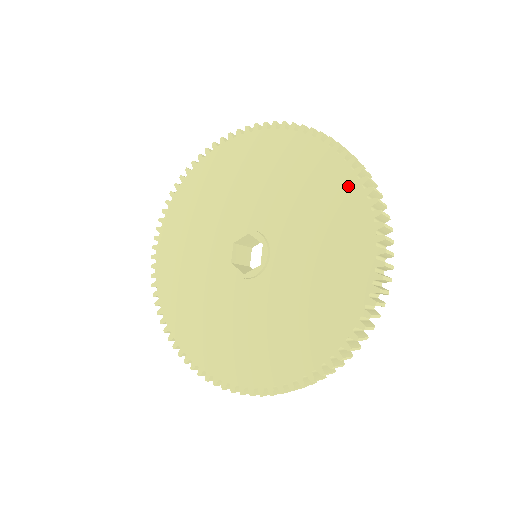
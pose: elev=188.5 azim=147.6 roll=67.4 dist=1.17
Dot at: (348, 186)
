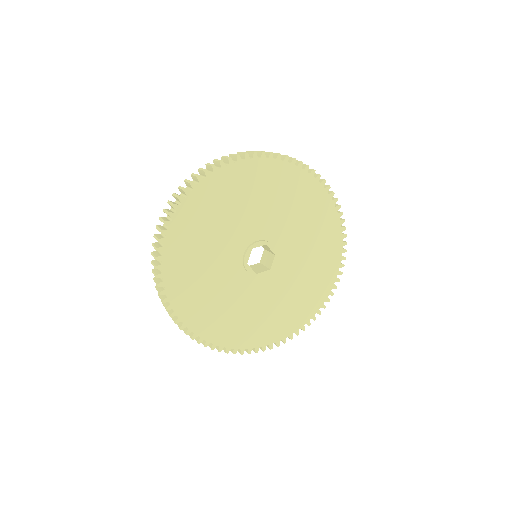
Dot at: (335, 230)
